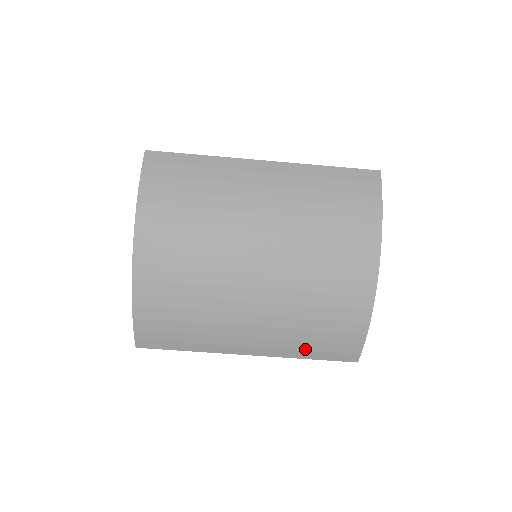
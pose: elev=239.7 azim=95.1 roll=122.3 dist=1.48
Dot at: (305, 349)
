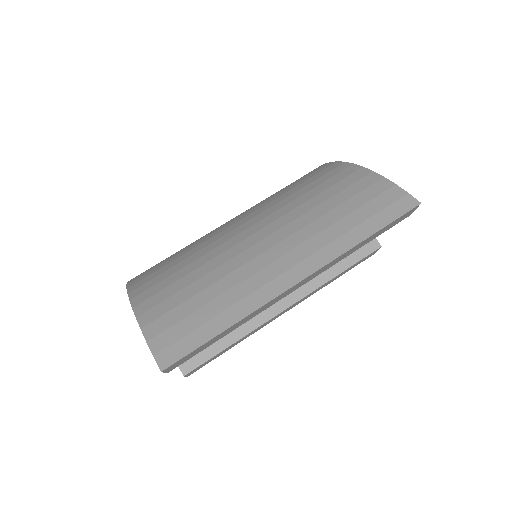
Dot at: (348, 229)
